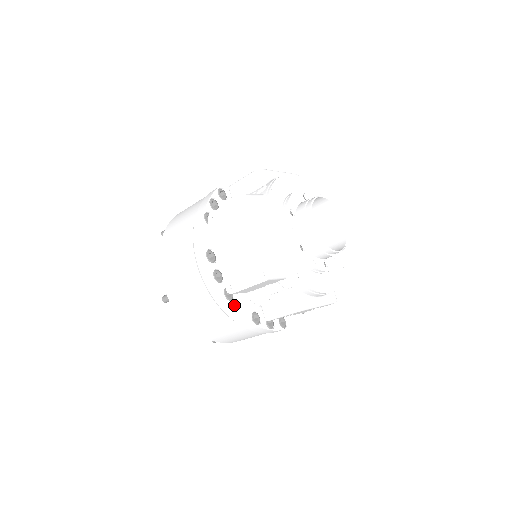
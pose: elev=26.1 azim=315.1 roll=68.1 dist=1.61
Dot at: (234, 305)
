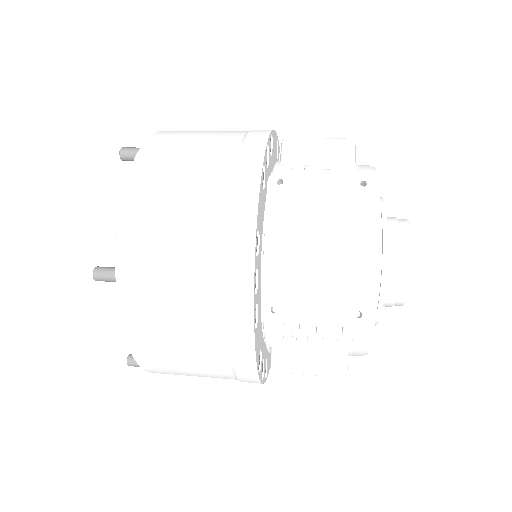
Dot at: (255, 338)
